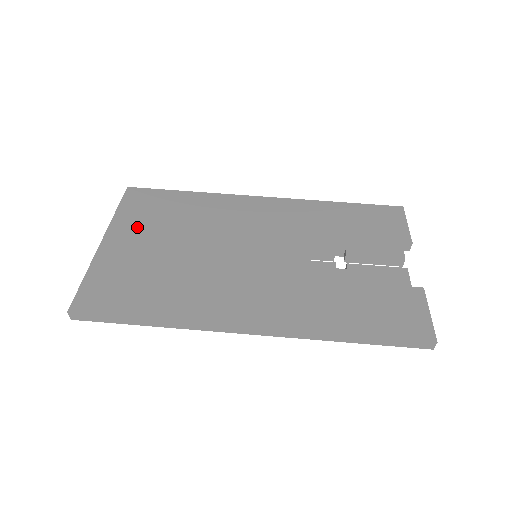
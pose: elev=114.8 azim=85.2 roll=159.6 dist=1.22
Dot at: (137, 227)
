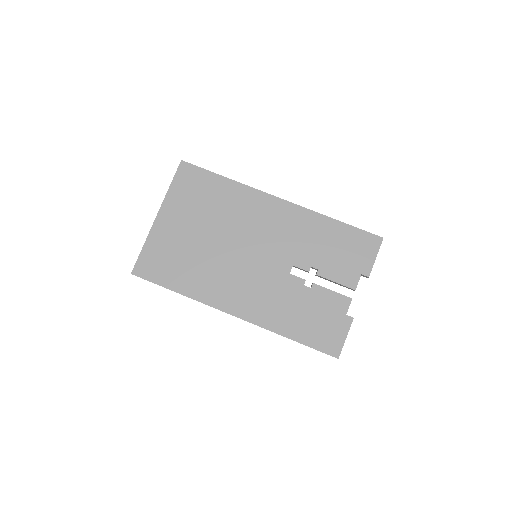
Dot at: (181, 209)
